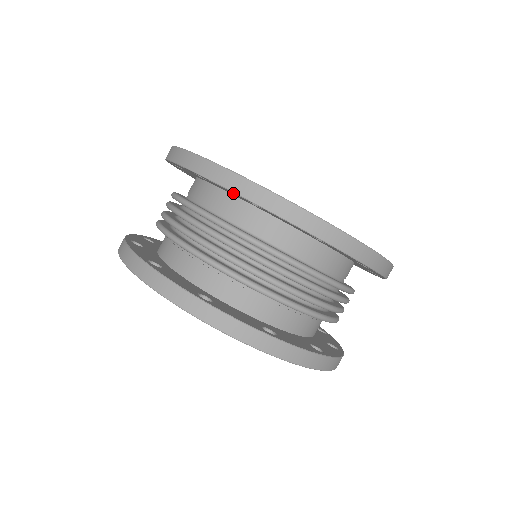
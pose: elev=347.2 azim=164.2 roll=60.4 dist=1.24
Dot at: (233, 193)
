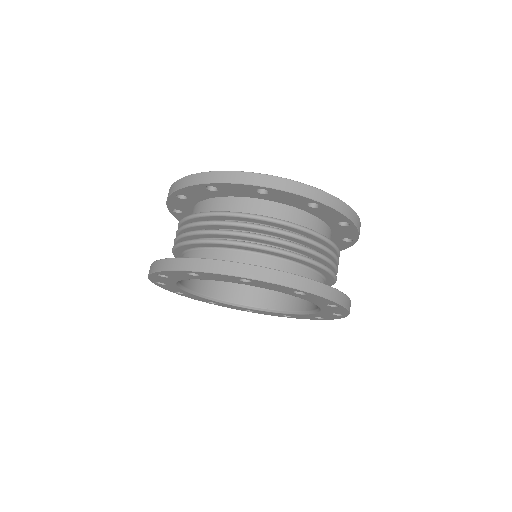
Dot at: (175, 200)
